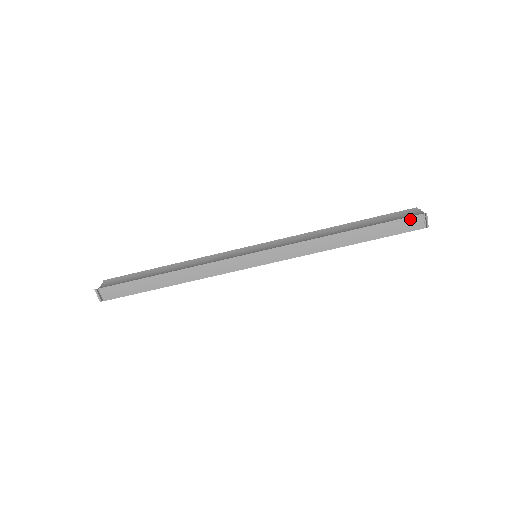
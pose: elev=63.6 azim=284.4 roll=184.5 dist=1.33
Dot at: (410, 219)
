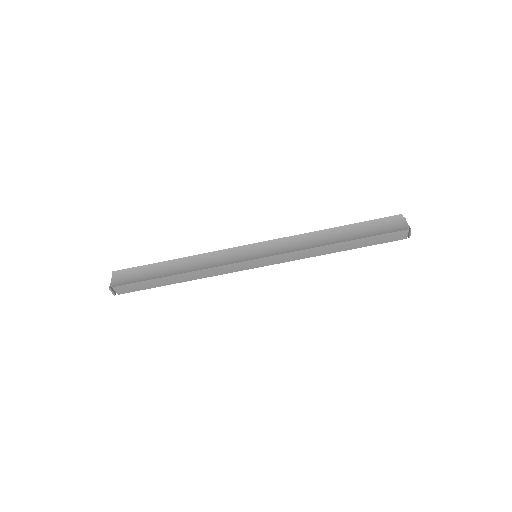
Dot at: (396, 233)
